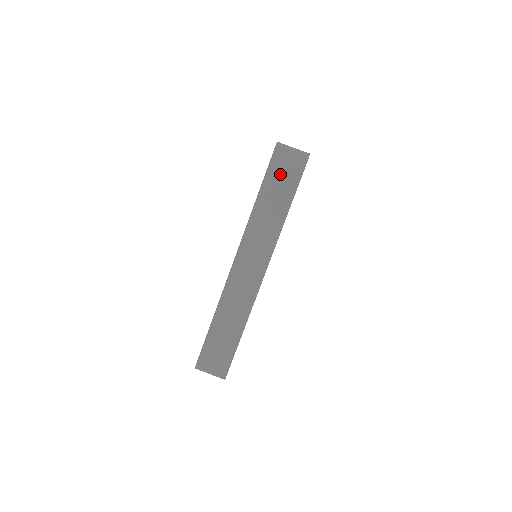
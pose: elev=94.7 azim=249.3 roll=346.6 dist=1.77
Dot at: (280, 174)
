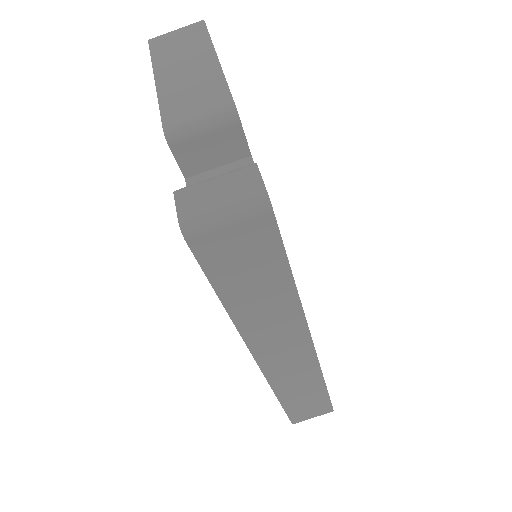
Dot at: (236, 264)
